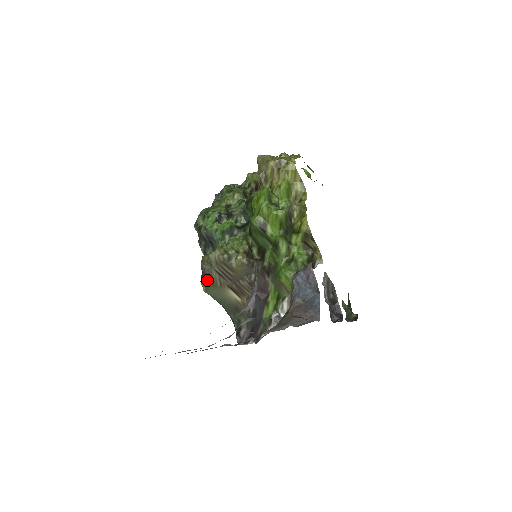
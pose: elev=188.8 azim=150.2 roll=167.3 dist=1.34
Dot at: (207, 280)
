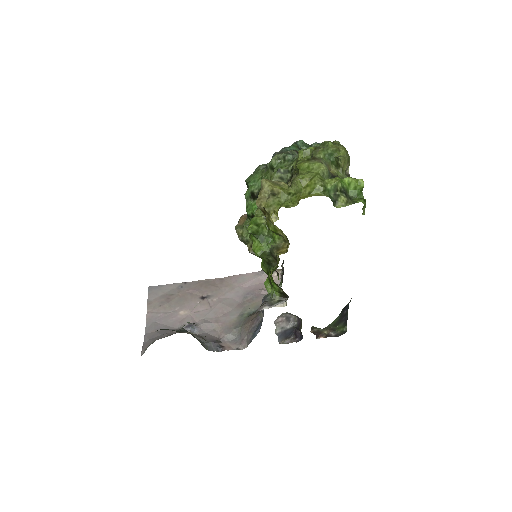
Dot at: occluded
